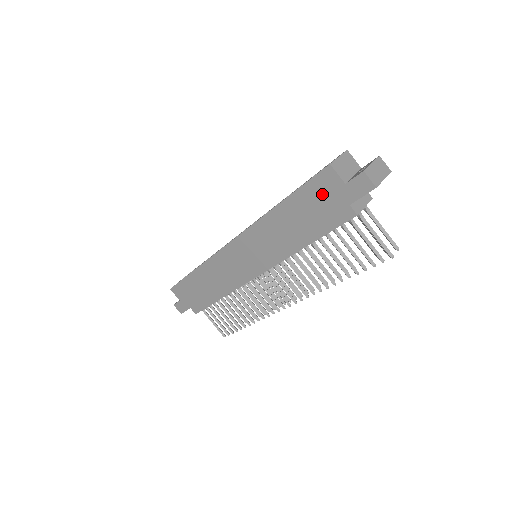
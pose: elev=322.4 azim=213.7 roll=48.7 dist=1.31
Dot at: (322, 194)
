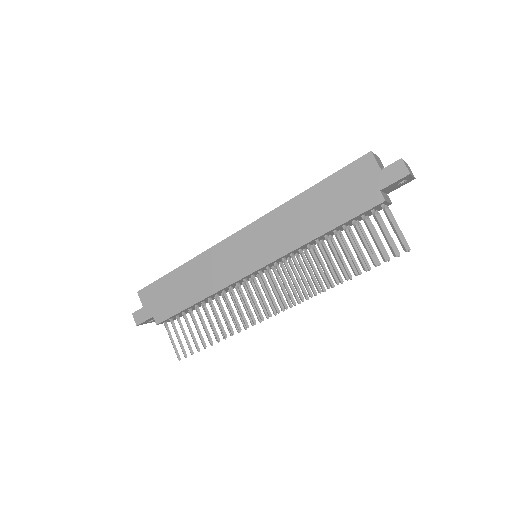
Dot at: (355, 179)
